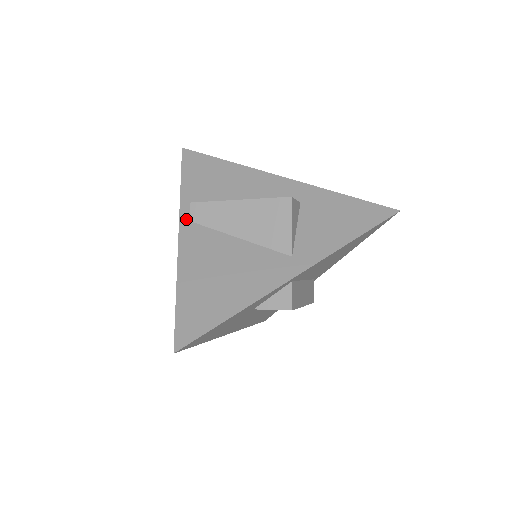
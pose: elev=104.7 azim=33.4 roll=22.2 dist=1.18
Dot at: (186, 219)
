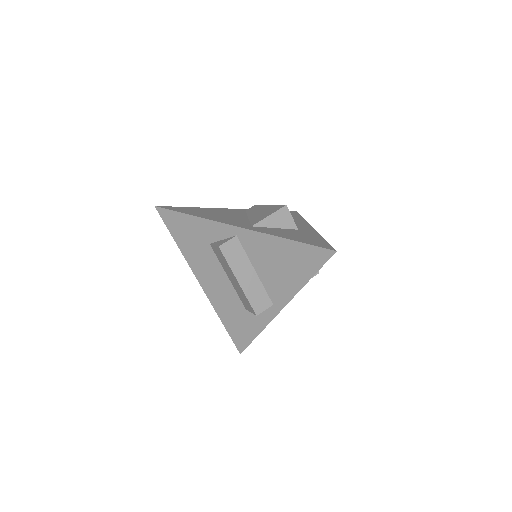
Dot at: (246, 210)
